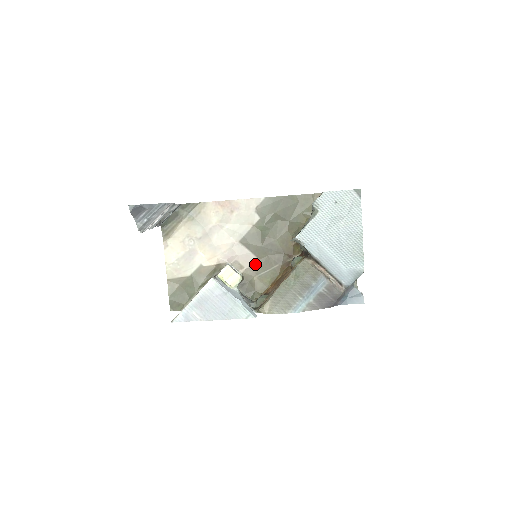
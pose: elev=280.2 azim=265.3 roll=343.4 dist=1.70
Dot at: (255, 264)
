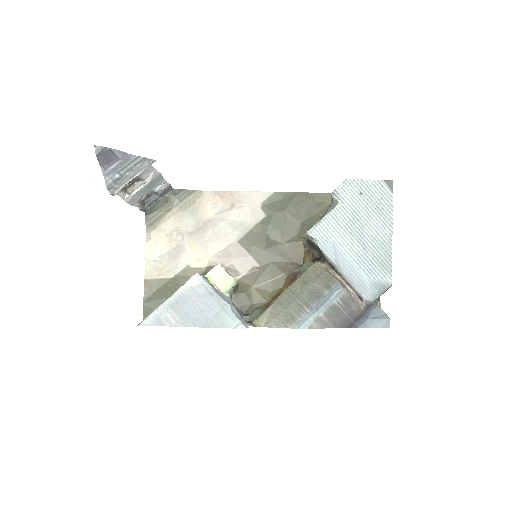
Dot at: (254, 271)
